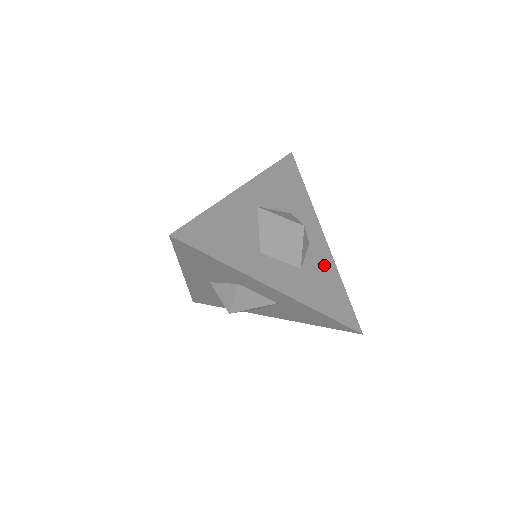
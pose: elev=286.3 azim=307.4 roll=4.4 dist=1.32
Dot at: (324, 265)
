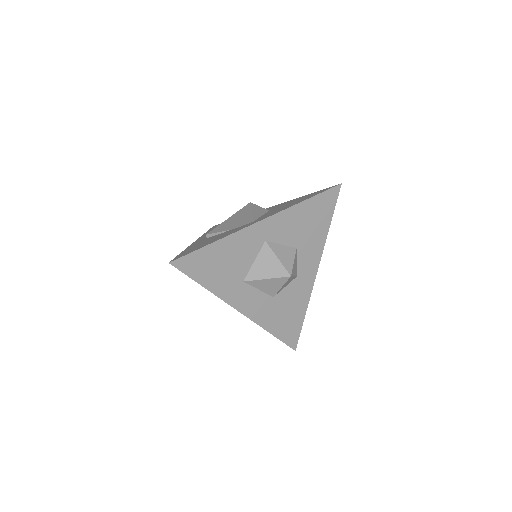
Dot at: (298, 296)
